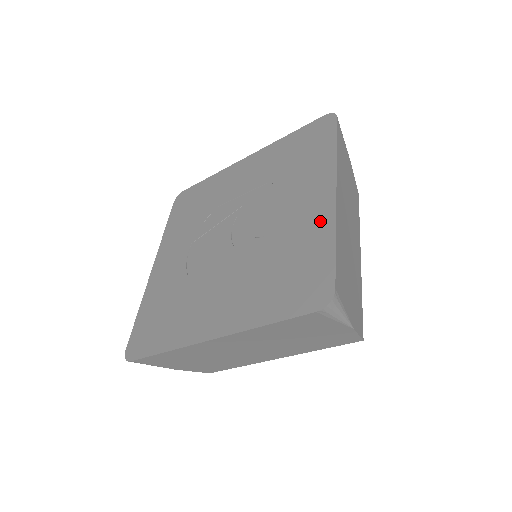
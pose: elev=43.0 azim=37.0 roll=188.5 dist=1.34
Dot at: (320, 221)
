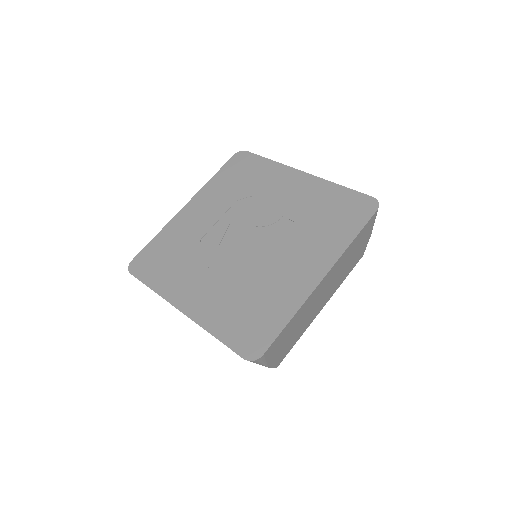
Dot at: (316, 186)
